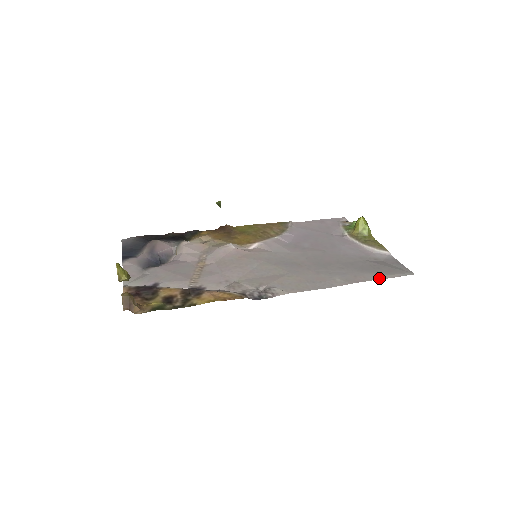
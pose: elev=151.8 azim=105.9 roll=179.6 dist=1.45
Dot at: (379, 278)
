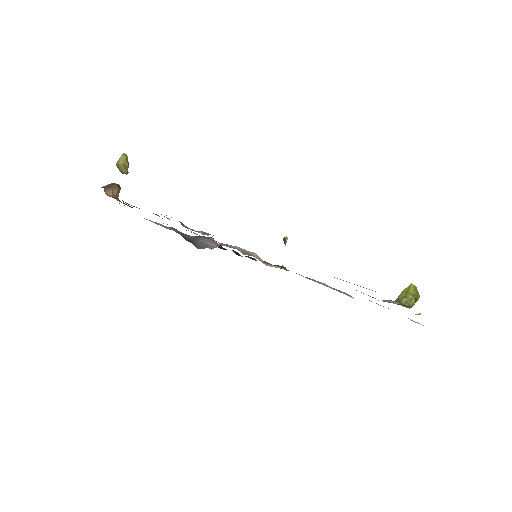
Dot at: occluded
